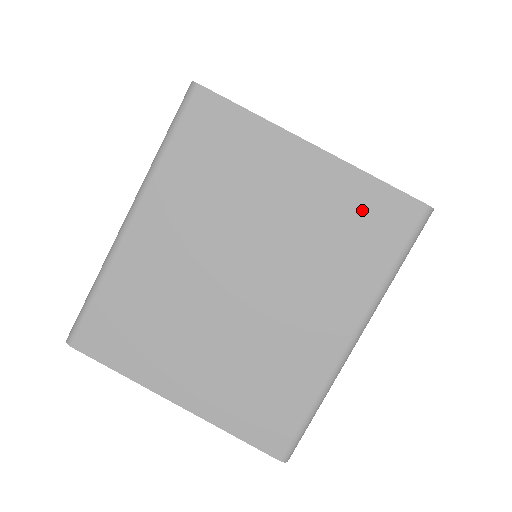
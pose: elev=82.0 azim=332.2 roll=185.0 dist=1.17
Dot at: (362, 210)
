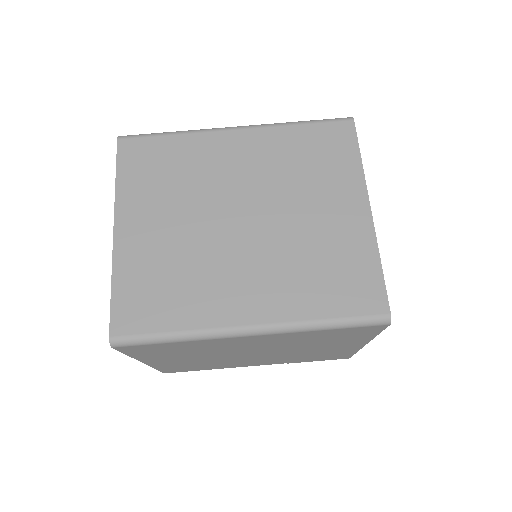
Dot at: (352, 270)
